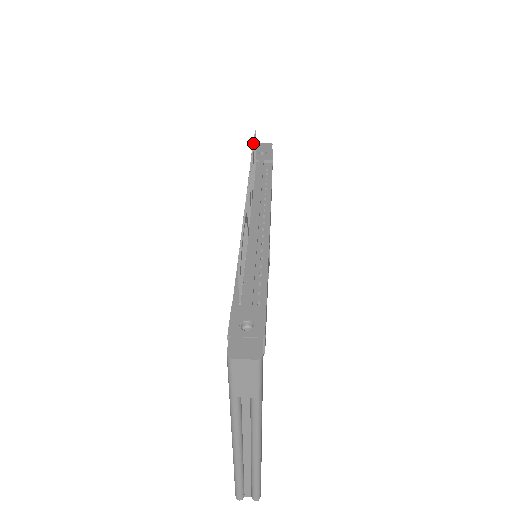
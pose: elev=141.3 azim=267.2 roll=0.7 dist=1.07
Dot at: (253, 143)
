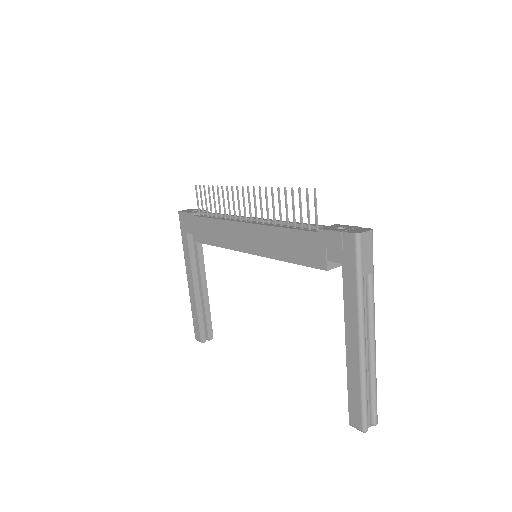
Dot at: (208, 186)
